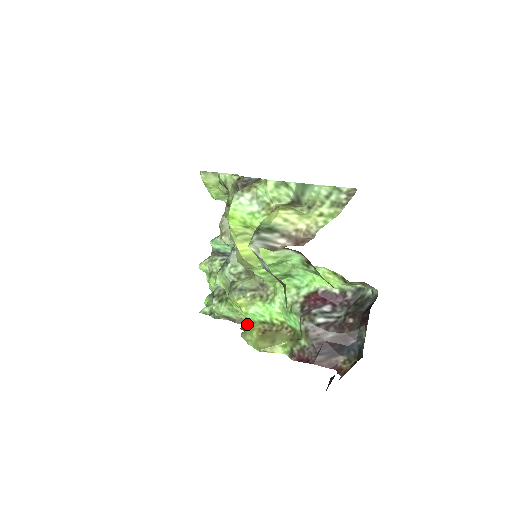
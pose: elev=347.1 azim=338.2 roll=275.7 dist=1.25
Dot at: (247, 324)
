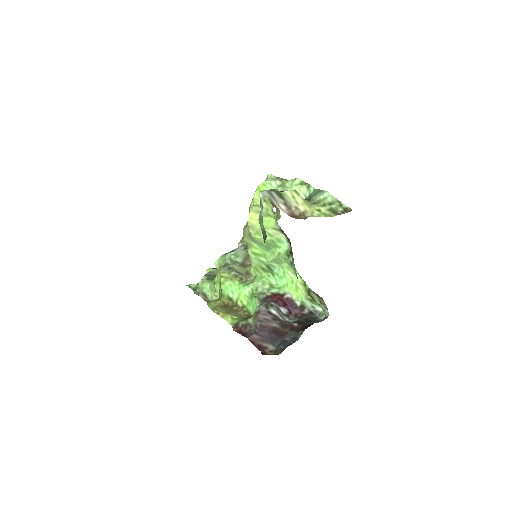
Dot at: occluded
